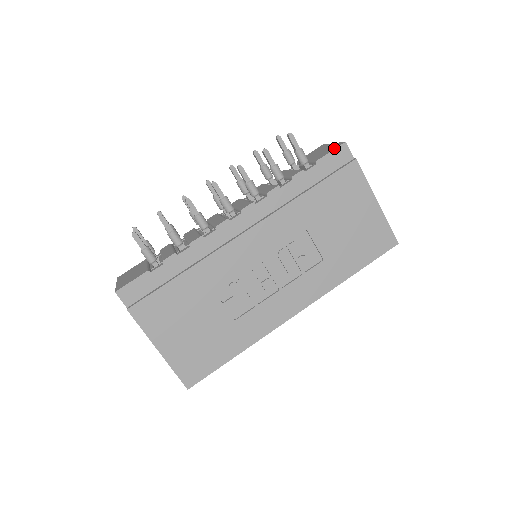
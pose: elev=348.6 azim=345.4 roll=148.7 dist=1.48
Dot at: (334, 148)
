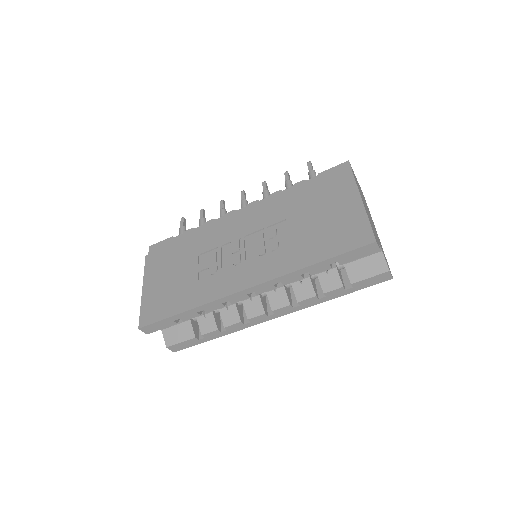
Dot at: (338, 166)
